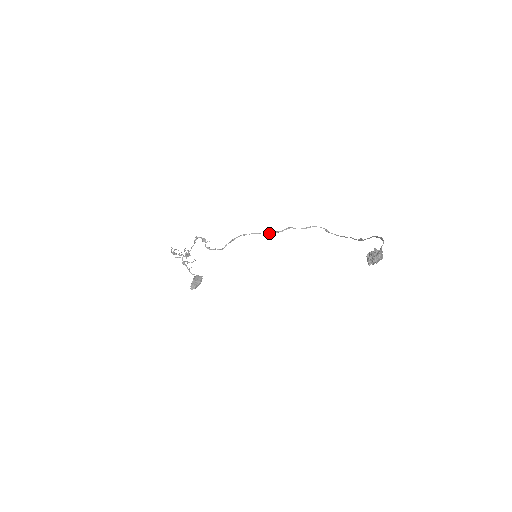
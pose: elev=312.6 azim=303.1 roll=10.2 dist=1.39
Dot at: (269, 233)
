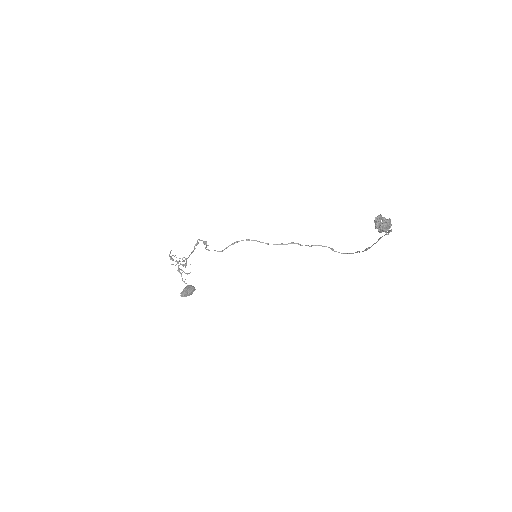
Dot at: (273, 244)
